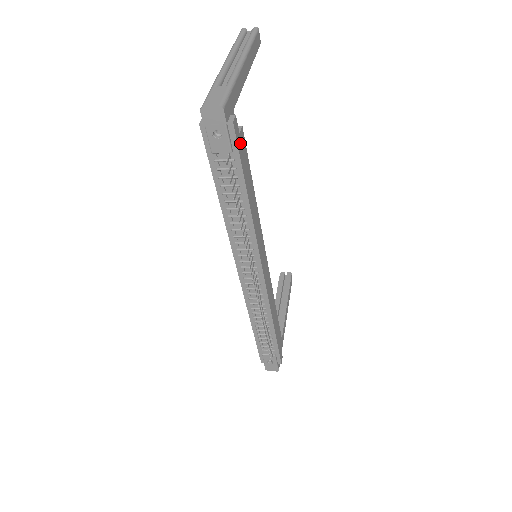
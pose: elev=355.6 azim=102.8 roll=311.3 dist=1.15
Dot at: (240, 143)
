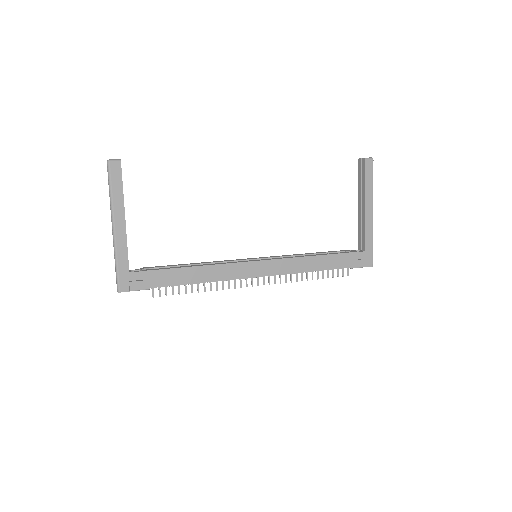
Dot at: (148, 282)
